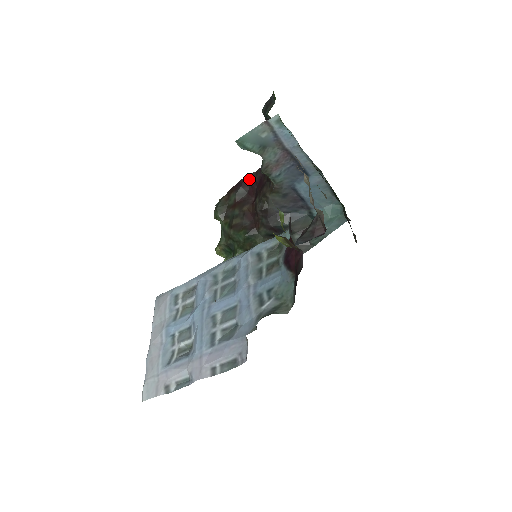
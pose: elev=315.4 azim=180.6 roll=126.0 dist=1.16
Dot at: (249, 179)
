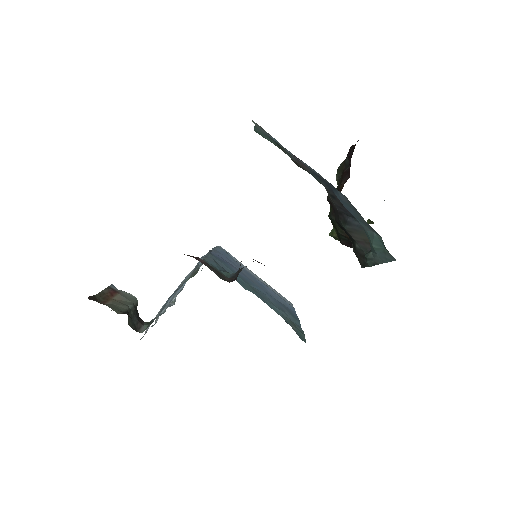
Dot at: (352, 151)
